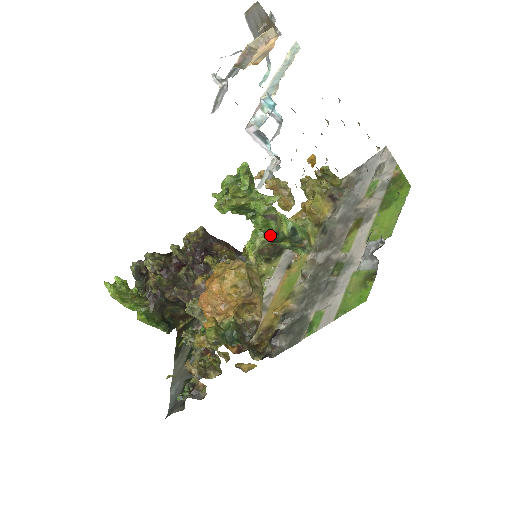
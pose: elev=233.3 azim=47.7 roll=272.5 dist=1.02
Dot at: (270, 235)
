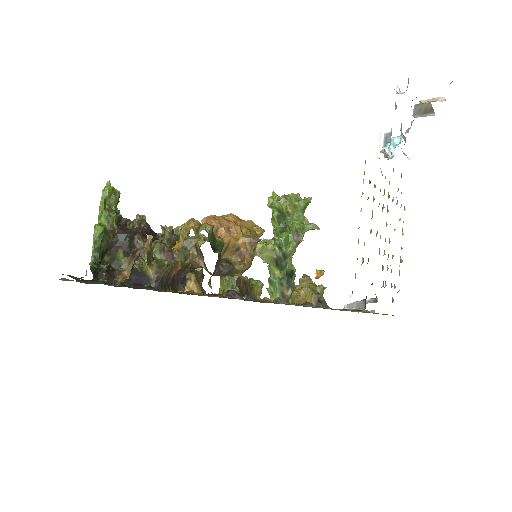
Dot at: (281, 252)
